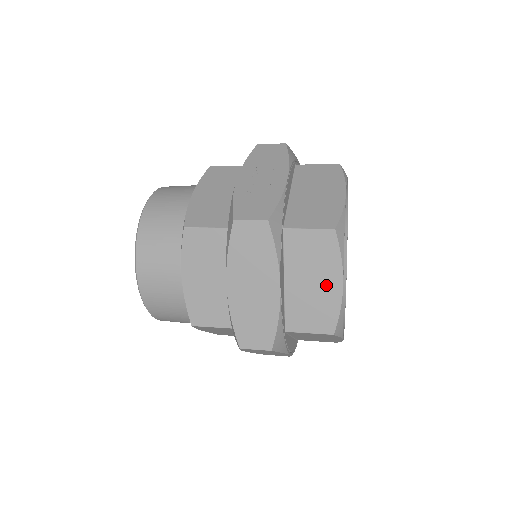
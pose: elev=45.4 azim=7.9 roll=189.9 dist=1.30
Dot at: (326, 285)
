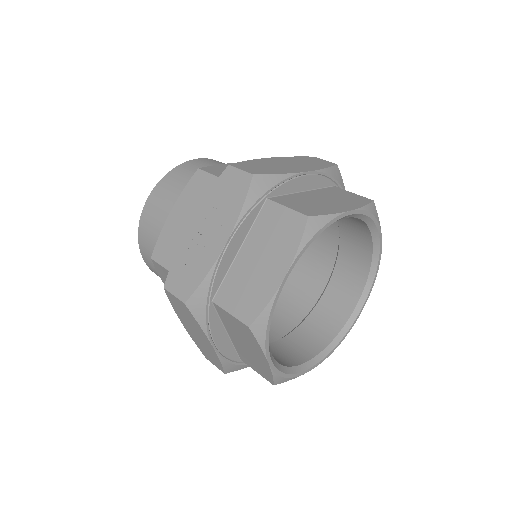
Dot at: (257, 355)
